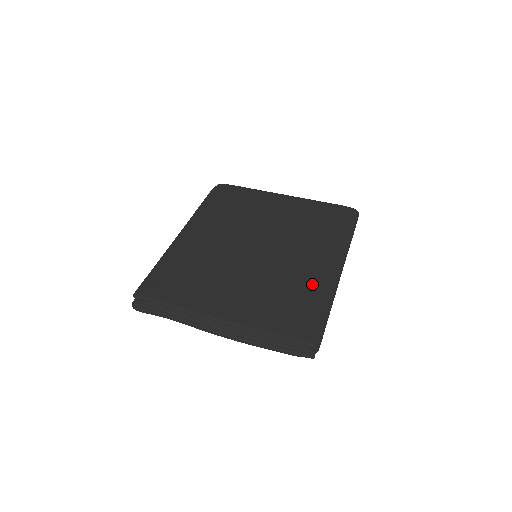
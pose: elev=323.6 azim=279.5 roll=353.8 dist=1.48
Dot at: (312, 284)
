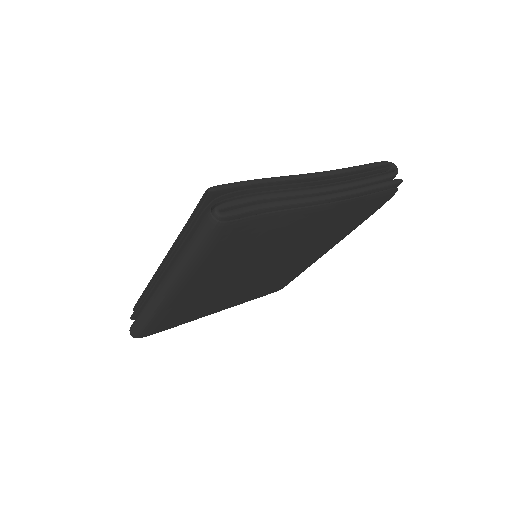
Dot at: occluded
